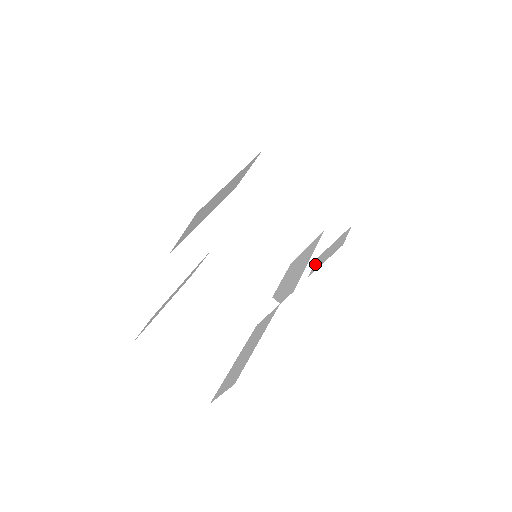
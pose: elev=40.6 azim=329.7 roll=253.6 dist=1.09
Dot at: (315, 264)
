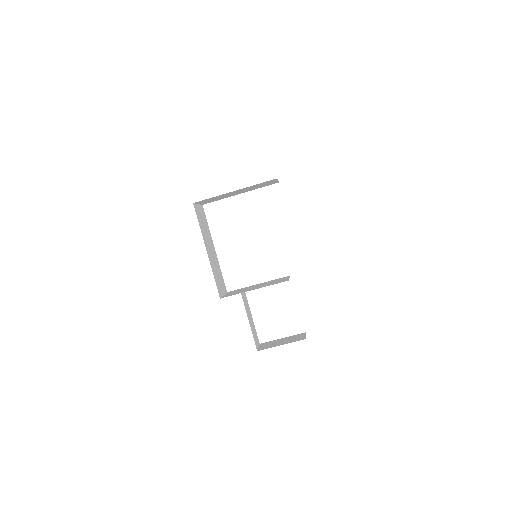
Dot at: occluded
